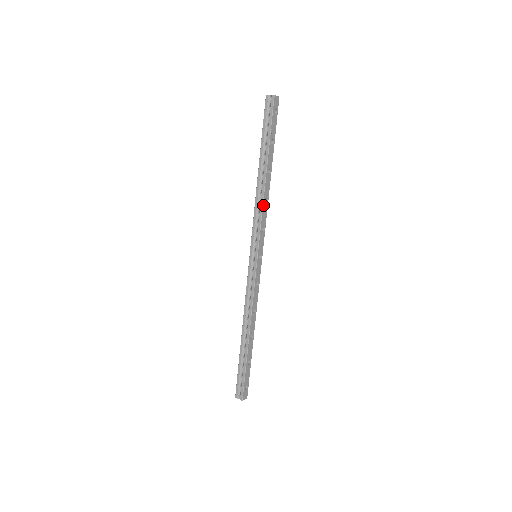
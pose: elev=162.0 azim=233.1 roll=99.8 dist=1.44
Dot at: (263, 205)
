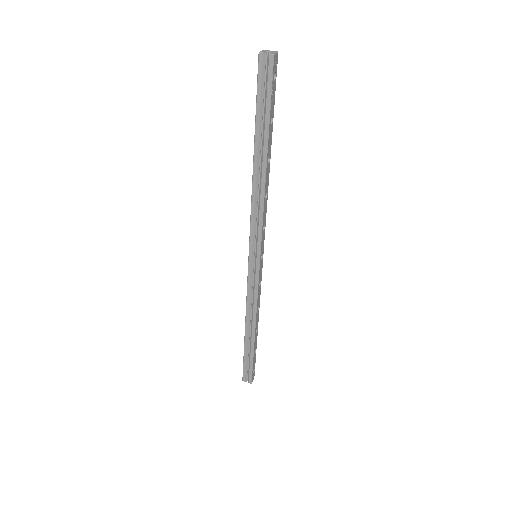
Dot at: (264, 203)
